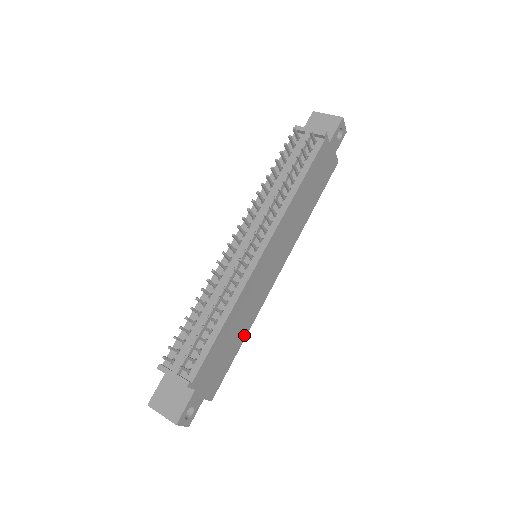
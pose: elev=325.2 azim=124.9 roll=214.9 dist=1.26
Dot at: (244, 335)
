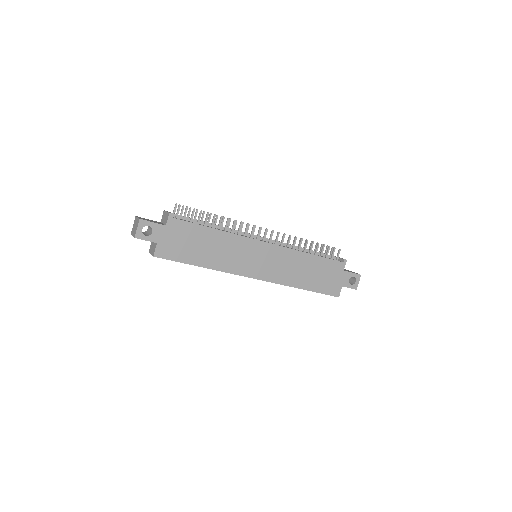
Dot at: (207, 265)
